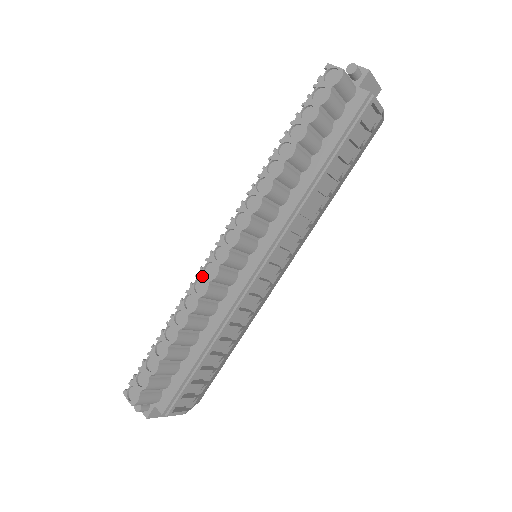
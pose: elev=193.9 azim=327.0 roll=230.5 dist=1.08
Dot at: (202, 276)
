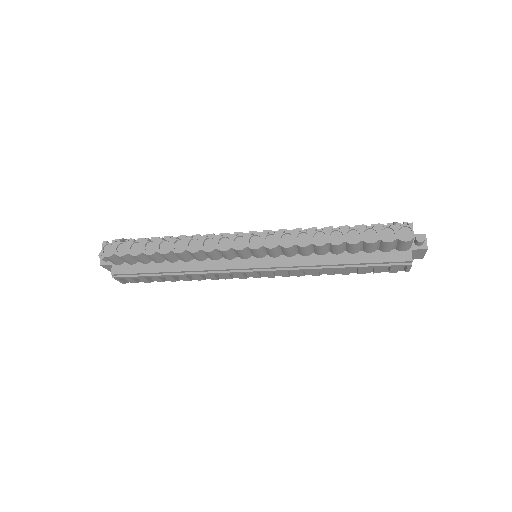
Dot at: (216, 240)
